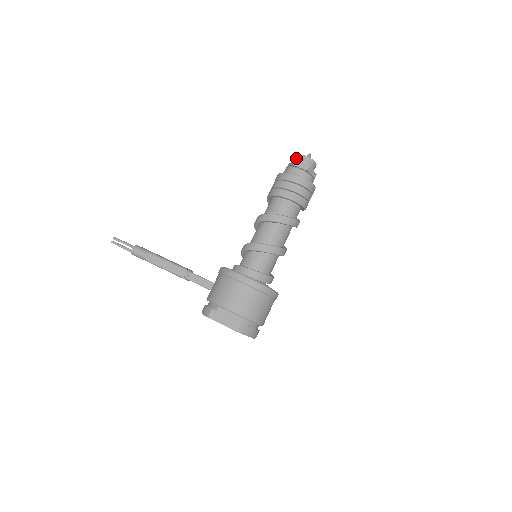
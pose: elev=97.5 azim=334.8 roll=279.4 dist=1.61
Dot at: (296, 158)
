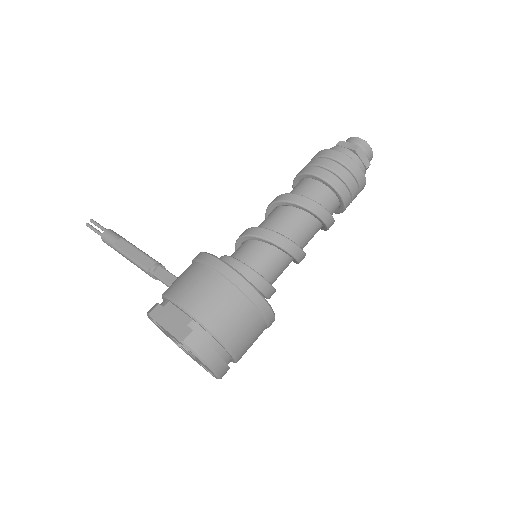
Dot at: occluded
